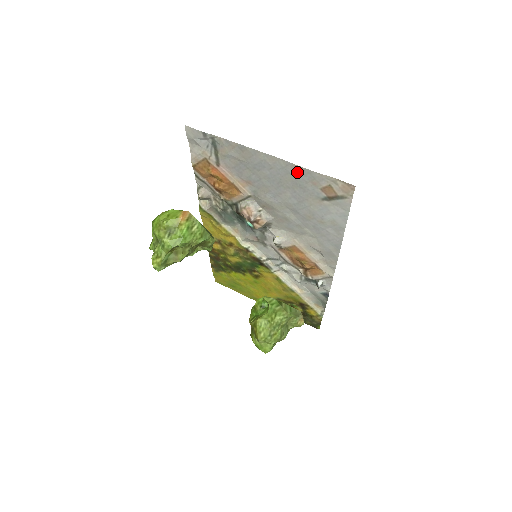
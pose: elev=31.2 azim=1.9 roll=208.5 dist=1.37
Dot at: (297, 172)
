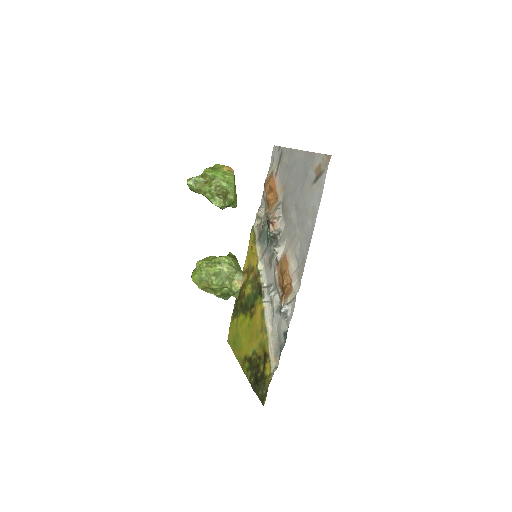
Dot at: (308, 159)
